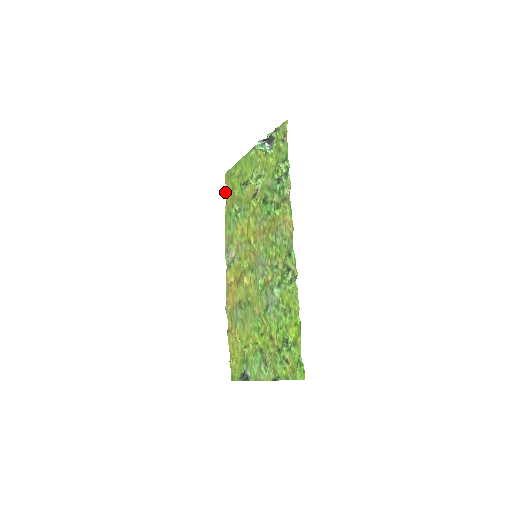
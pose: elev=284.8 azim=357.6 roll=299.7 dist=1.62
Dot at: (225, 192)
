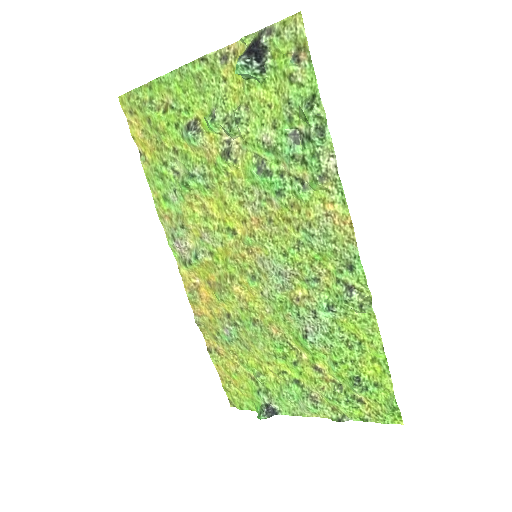
Dot at: (131, 133)
